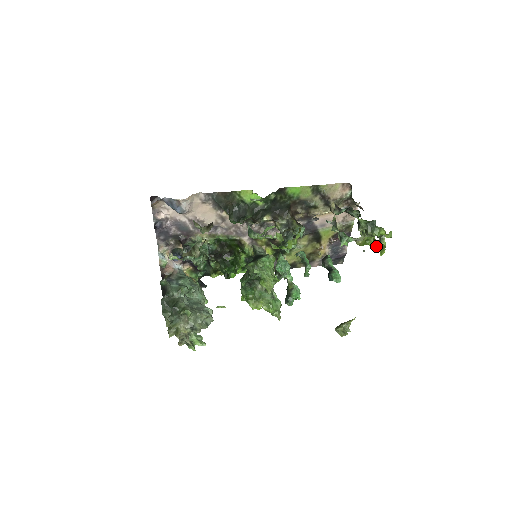
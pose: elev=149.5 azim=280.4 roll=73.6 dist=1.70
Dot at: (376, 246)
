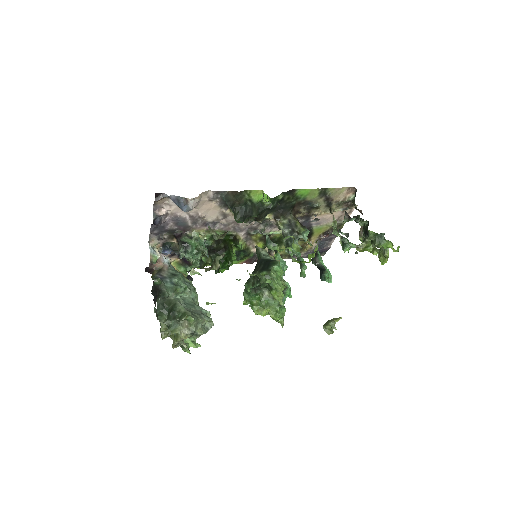
Dot at: (376, 254)
